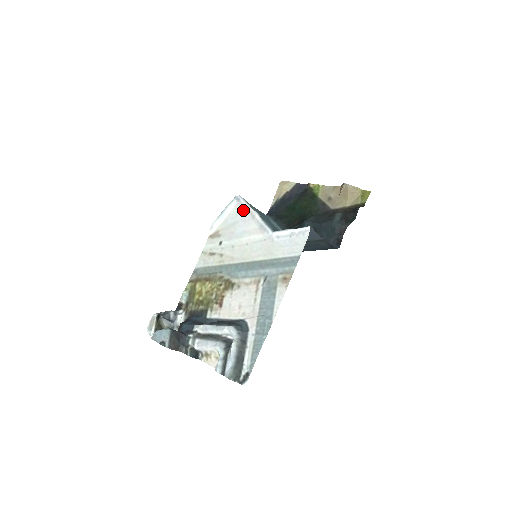
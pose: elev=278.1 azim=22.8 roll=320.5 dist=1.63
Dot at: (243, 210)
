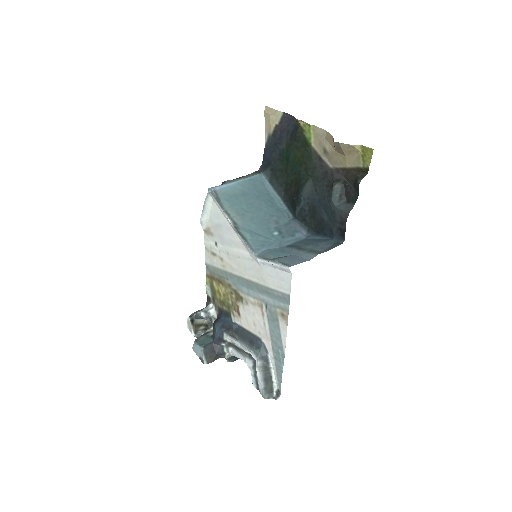
Dot at: (221, 212)
